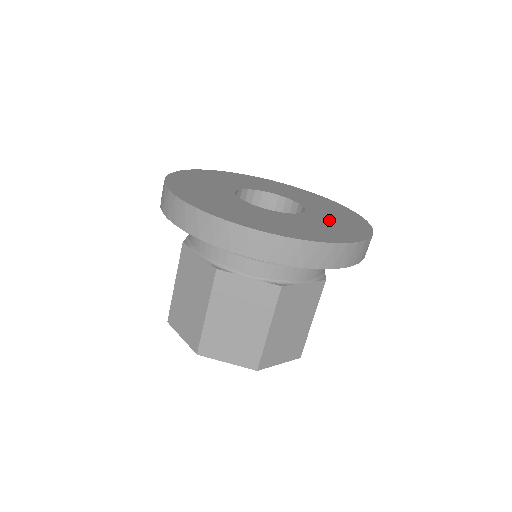
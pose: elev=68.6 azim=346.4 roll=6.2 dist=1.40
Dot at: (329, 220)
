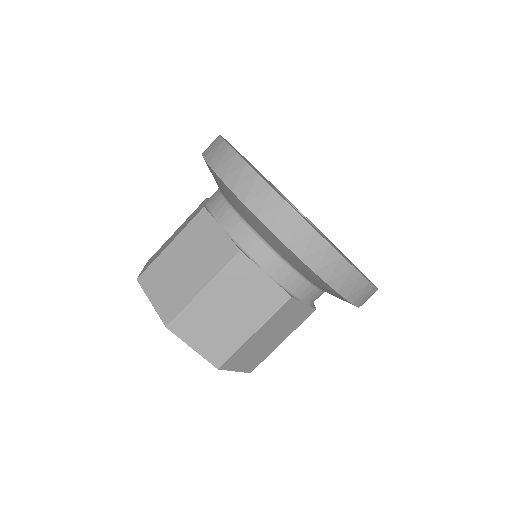
Dot at: occluded
